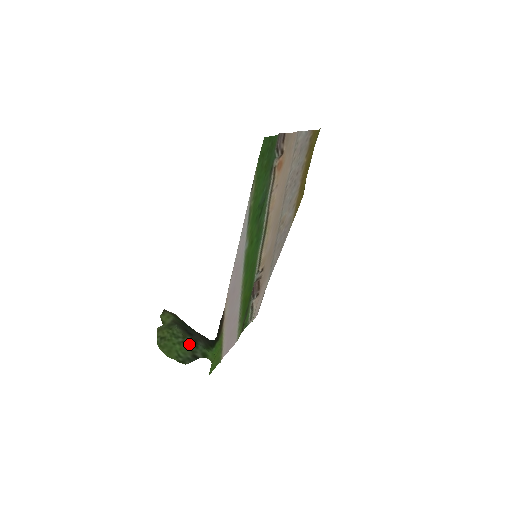
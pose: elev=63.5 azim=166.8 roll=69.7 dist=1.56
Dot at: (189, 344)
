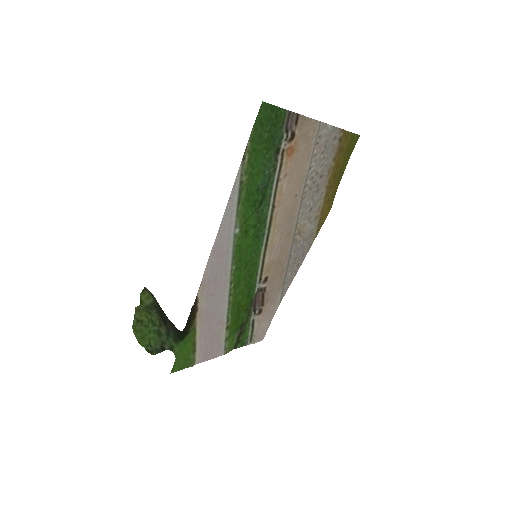
Dot at: (162, 334)
